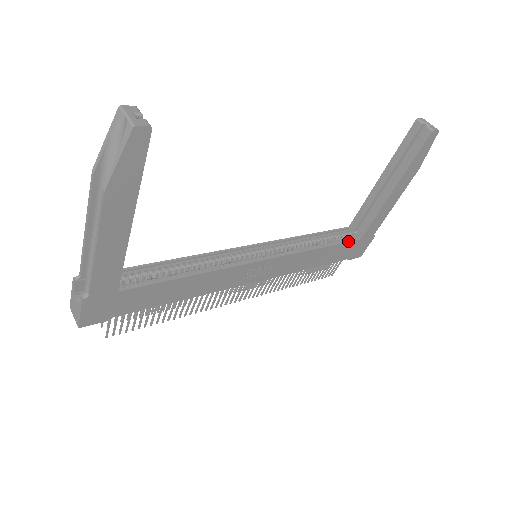
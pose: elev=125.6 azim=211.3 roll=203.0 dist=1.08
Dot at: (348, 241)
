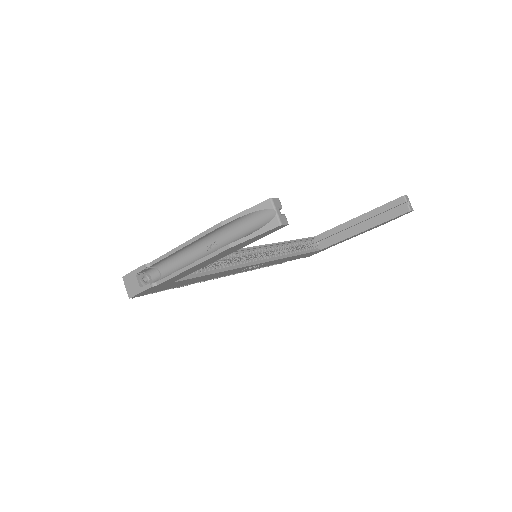
Dot at: (313, 251)
